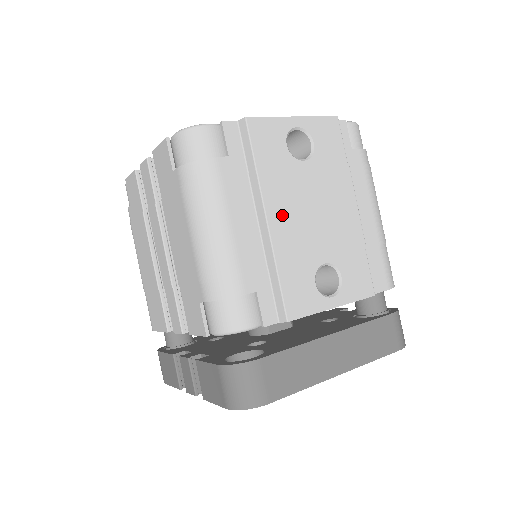
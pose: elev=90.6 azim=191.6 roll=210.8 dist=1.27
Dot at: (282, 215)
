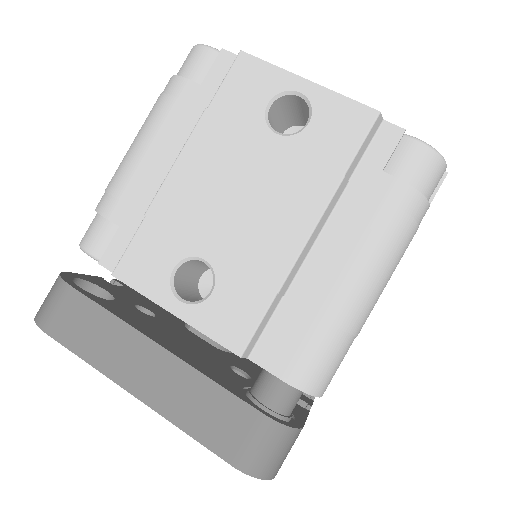
Dot at: (196, 170)
